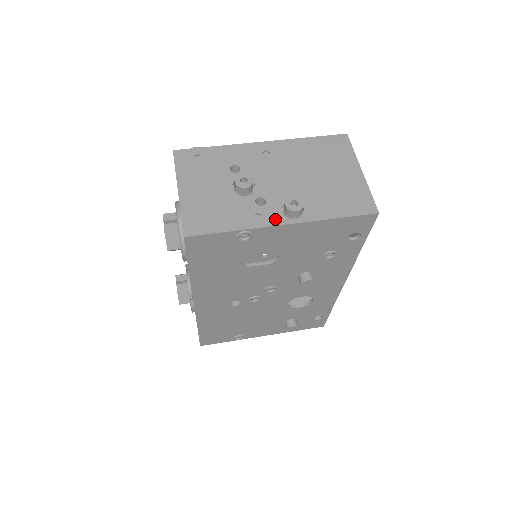
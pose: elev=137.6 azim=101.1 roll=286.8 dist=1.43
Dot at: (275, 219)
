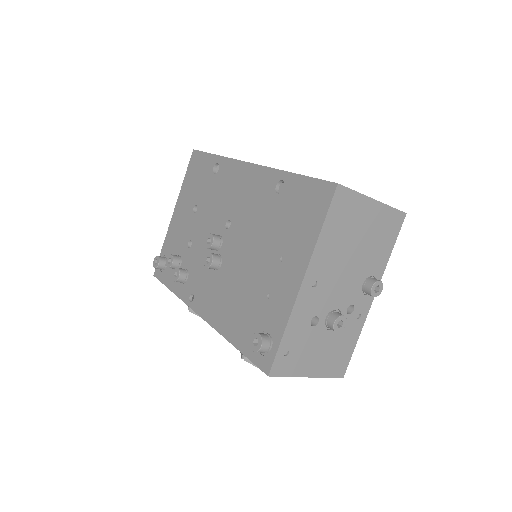
Dot at: (367, 304)
